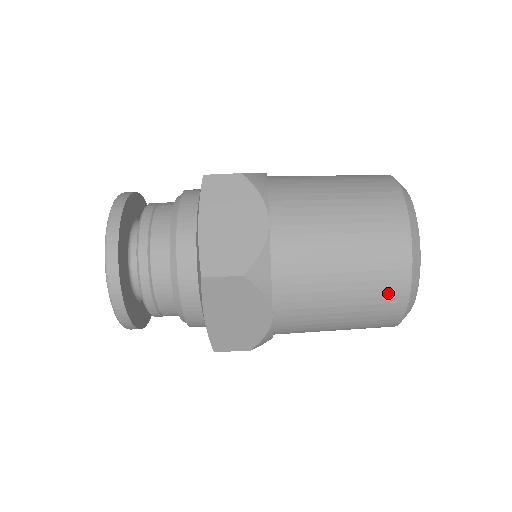
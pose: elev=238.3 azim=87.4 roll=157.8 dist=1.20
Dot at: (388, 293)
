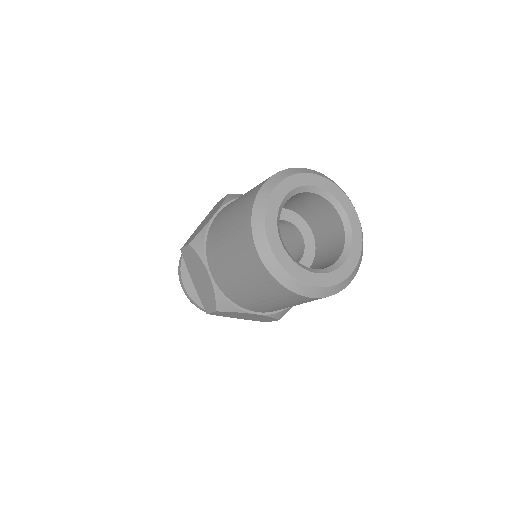
Dot at: occluded
